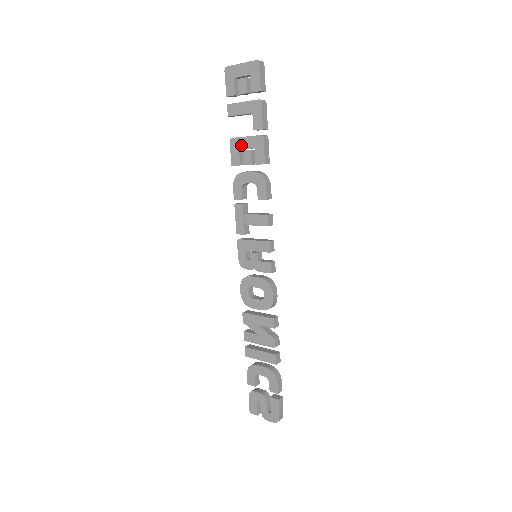
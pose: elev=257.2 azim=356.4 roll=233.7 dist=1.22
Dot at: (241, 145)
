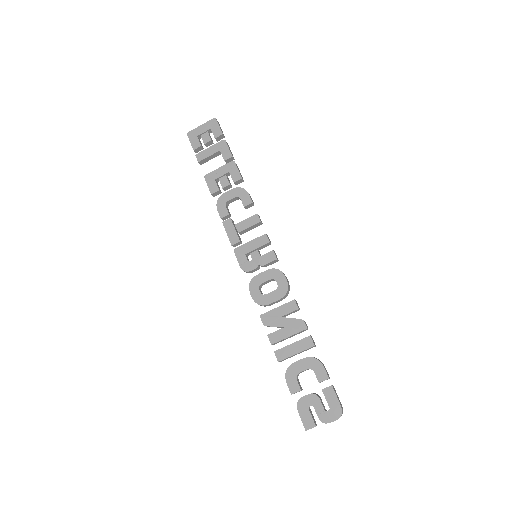
Dot at: (216, 176)
